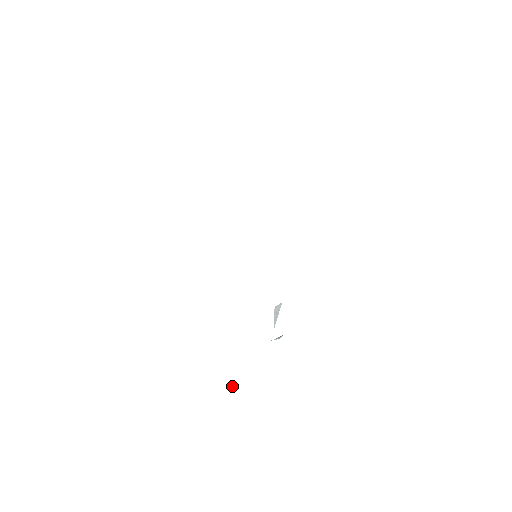
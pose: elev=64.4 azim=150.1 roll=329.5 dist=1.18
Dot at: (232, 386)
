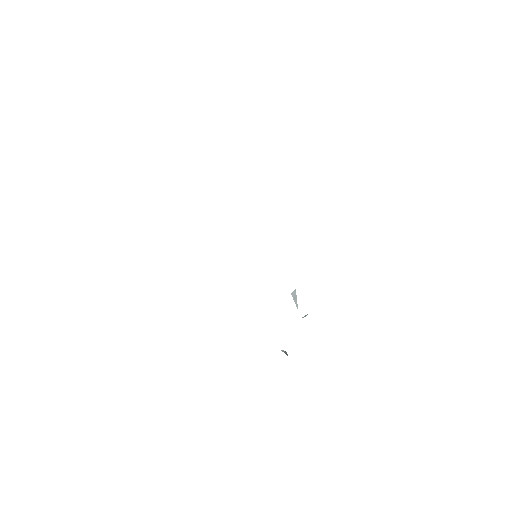
Dot at: occluded
